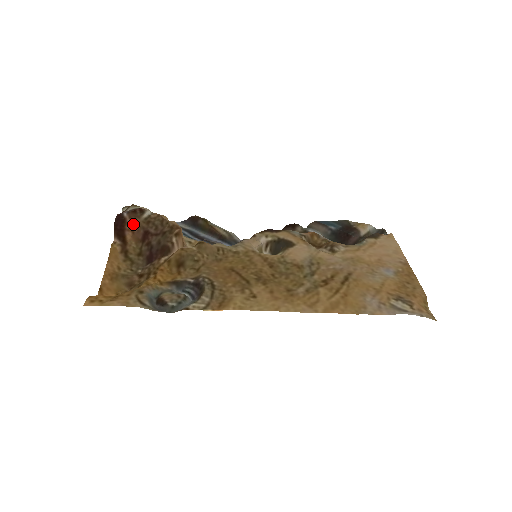
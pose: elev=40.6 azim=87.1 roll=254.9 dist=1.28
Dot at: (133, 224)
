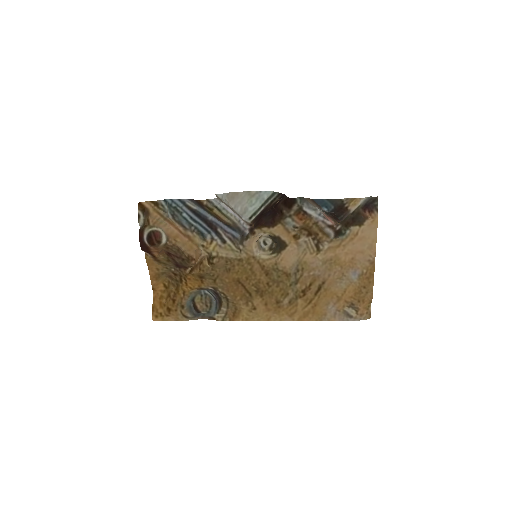
Dot at: (156, 249)
